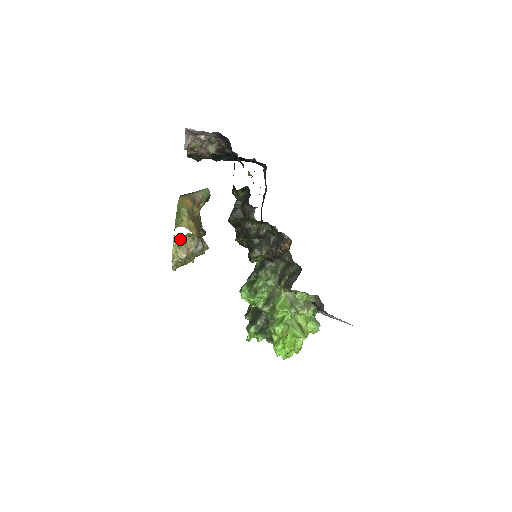
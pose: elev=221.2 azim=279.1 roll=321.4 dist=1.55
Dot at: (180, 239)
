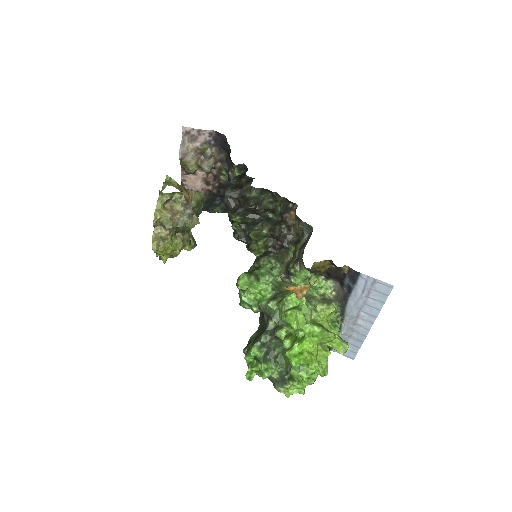
Dot at: (166, 199)
